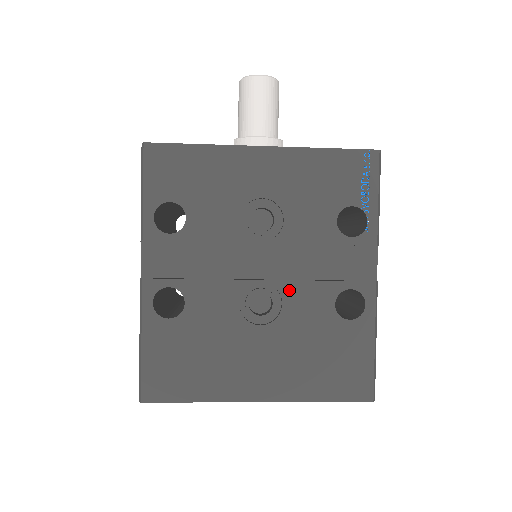
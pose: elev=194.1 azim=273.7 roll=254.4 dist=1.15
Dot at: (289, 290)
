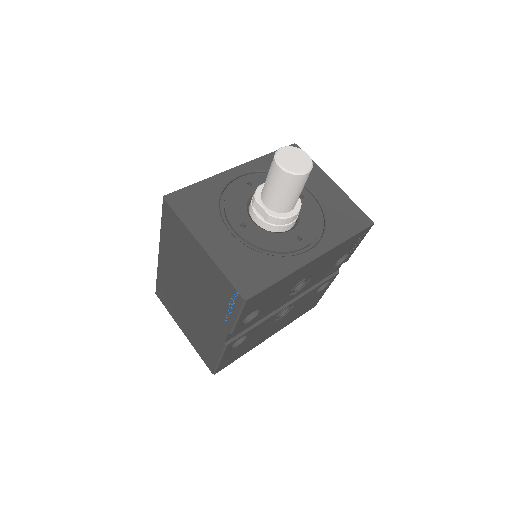
Dot at: (299, 300)
